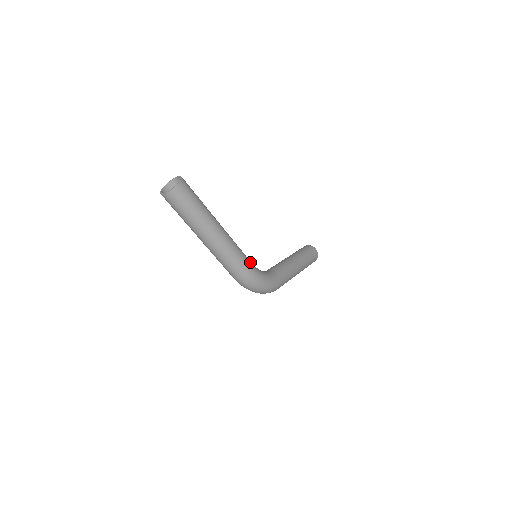
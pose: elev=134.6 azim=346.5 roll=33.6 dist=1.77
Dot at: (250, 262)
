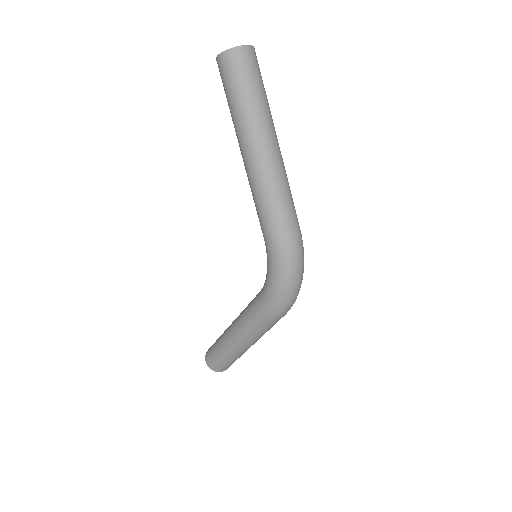
Dot at: occluded
